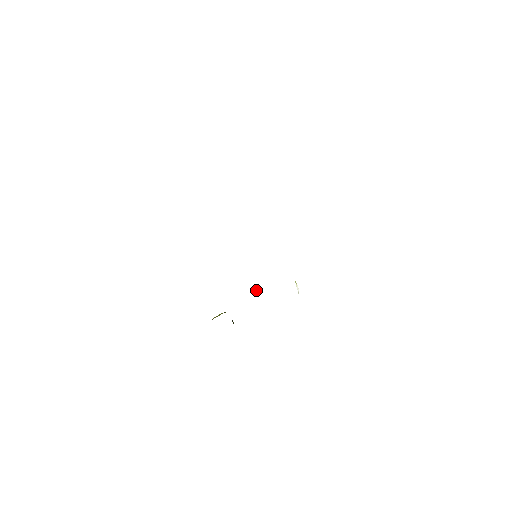
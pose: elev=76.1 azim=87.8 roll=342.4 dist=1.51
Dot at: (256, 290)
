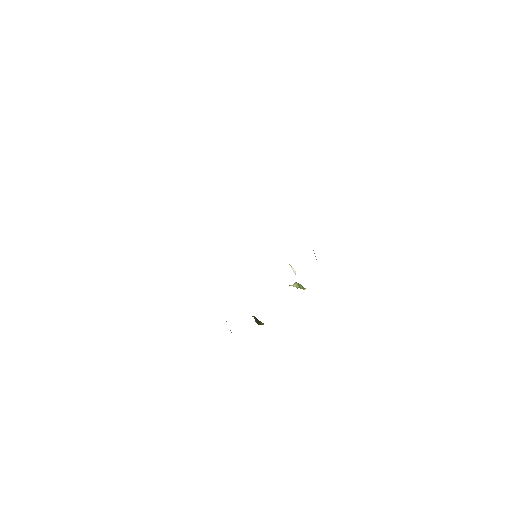
Dot at: occluded
